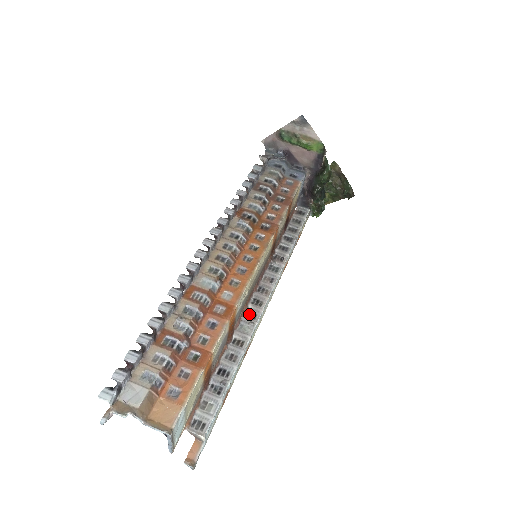
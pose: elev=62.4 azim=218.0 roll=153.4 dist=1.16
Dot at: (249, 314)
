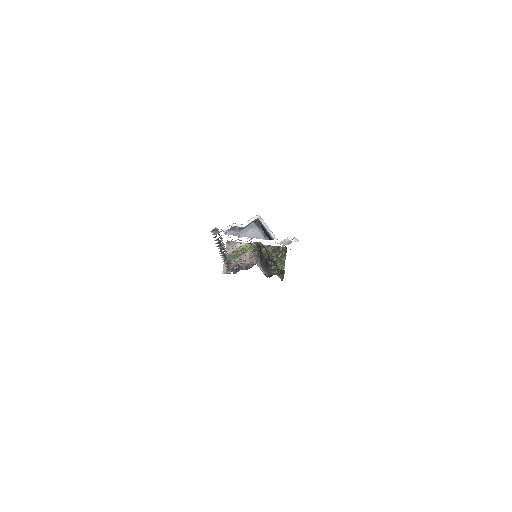
Dot at: occluded
